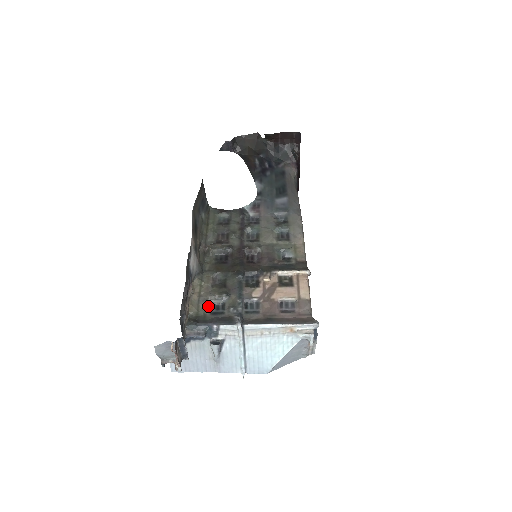
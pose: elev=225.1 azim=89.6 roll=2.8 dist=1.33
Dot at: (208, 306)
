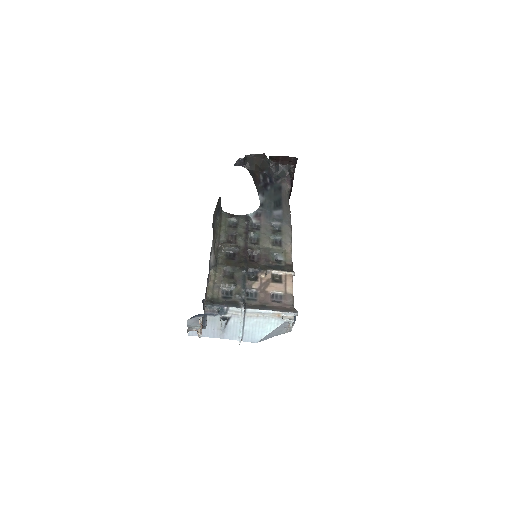
Dot at: (220, 291)
